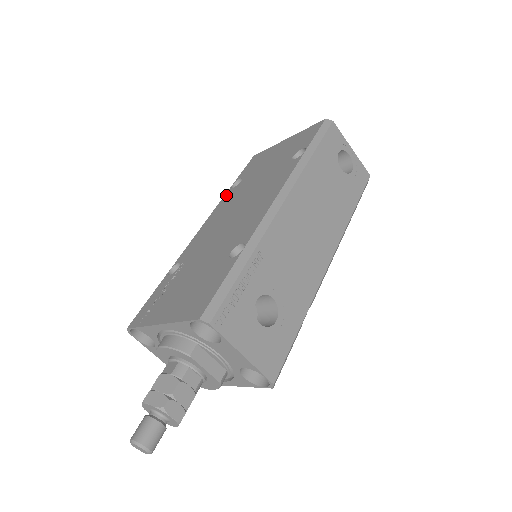
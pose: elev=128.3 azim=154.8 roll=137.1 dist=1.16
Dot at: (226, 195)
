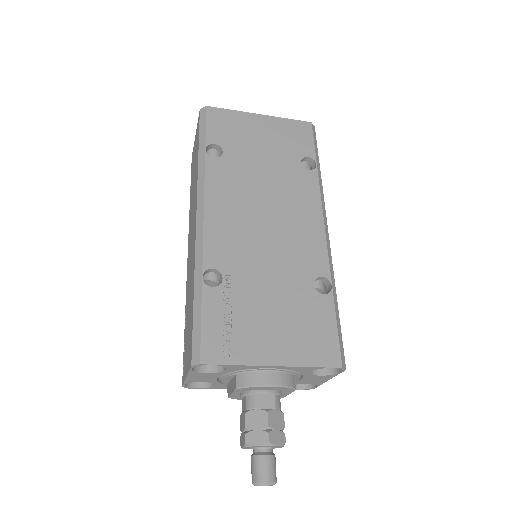
Dot at: (210, 167)
